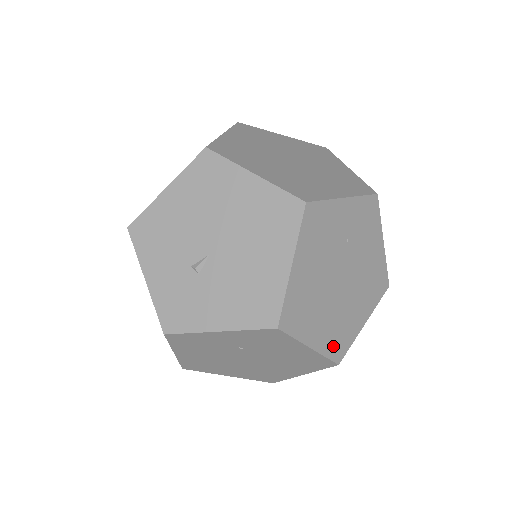
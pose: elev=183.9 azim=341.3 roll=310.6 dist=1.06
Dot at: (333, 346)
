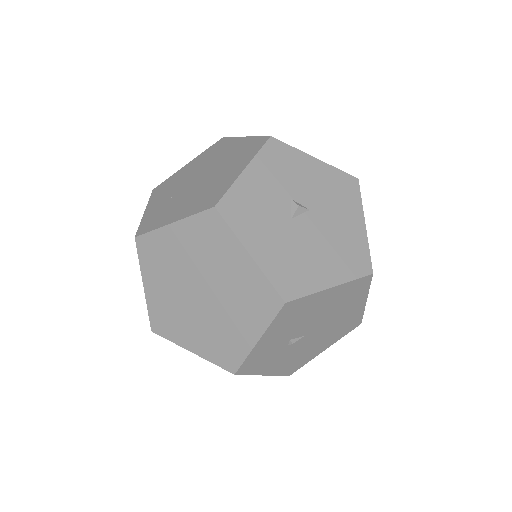
Dot at: occluded
